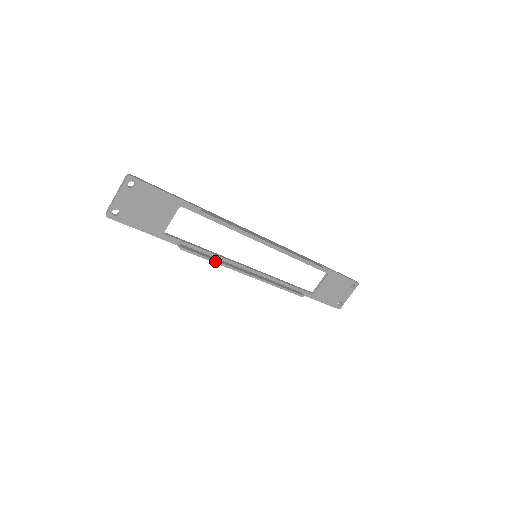
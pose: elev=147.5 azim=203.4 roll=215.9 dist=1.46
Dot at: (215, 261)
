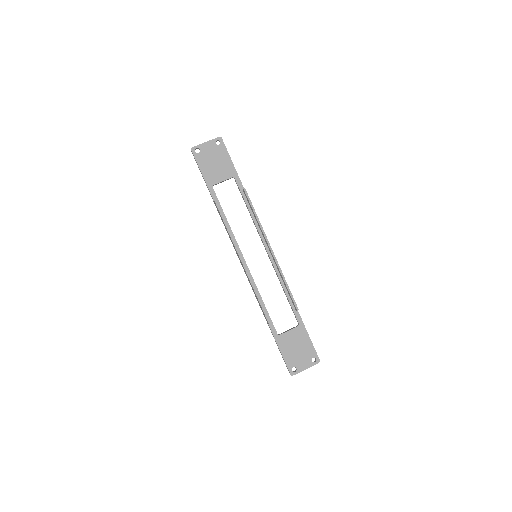
Dot at: (228, 229)
